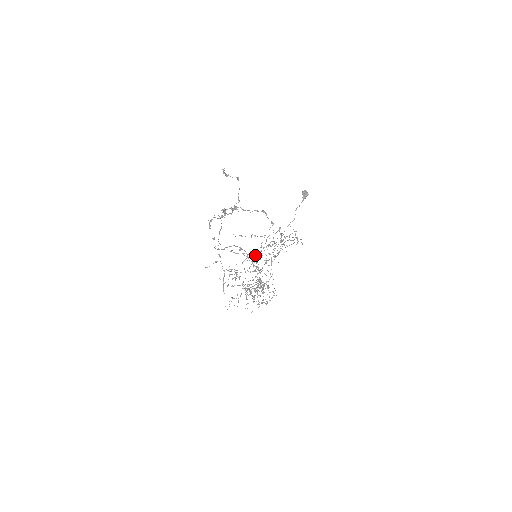
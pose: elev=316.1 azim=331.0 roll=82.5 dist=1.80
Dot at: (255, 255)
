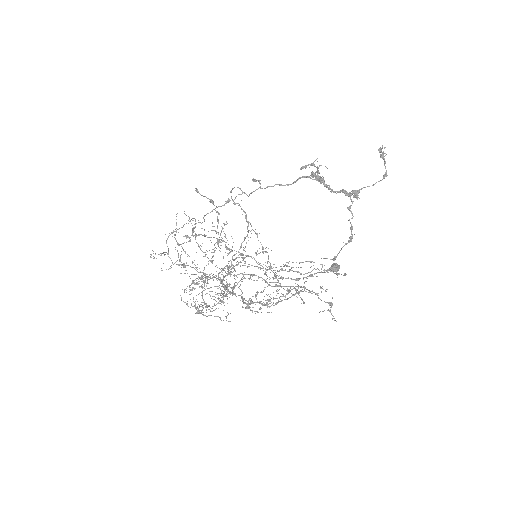
Dot at: occluded
